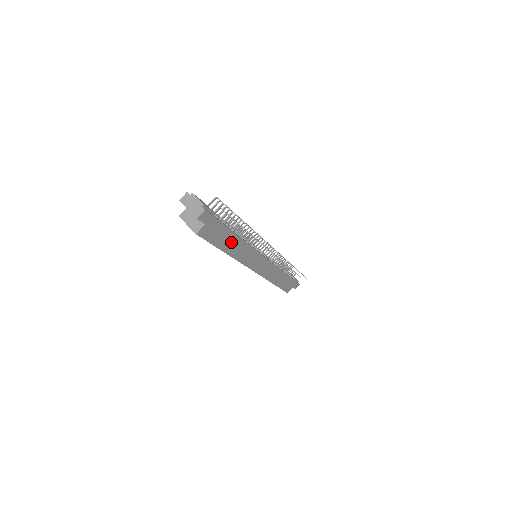
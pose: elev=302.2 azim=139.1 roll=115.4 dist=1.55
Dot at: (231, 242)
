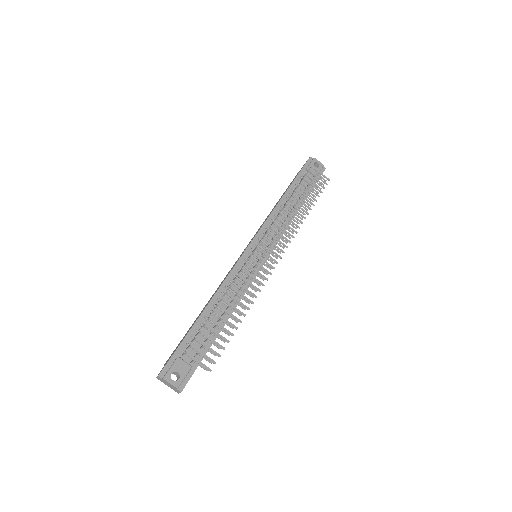
Dot at: occluded
